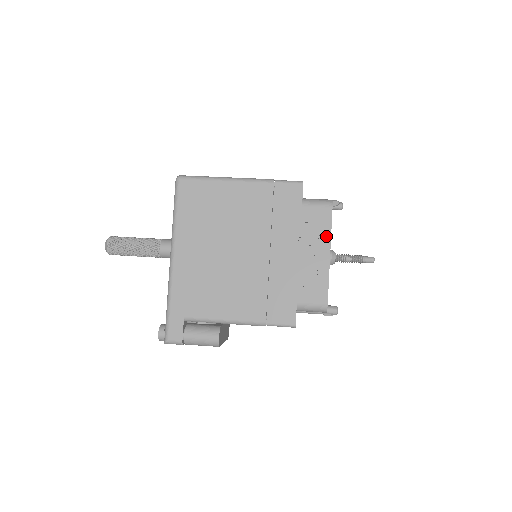
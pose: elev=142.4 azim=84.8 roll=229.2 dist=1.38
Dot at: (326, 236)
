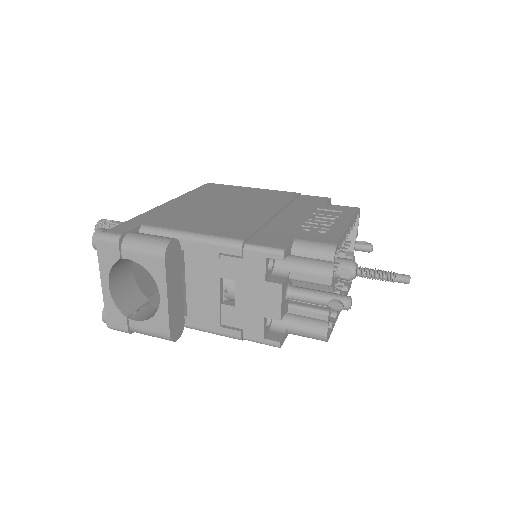
Dot at: (348, 216)
